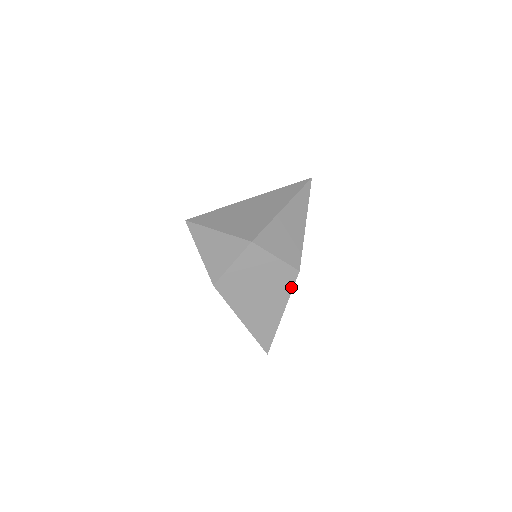
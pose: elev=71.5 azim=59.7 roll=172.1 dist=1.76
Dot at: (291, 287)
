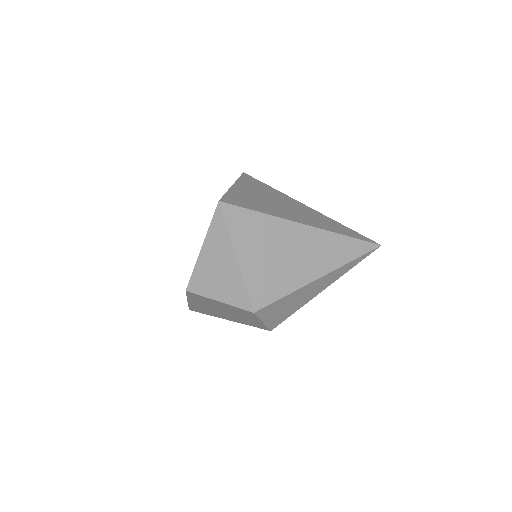
Dot at: occluded
